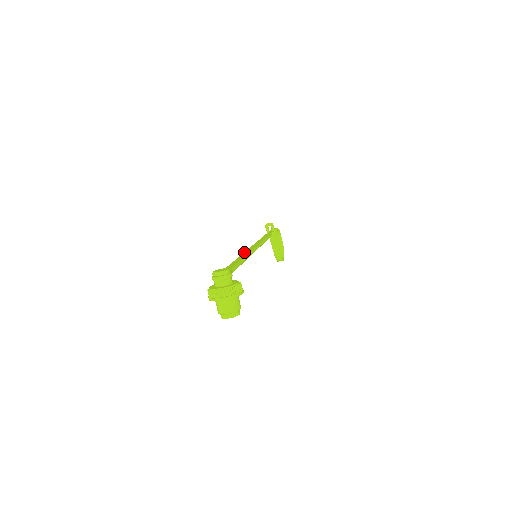
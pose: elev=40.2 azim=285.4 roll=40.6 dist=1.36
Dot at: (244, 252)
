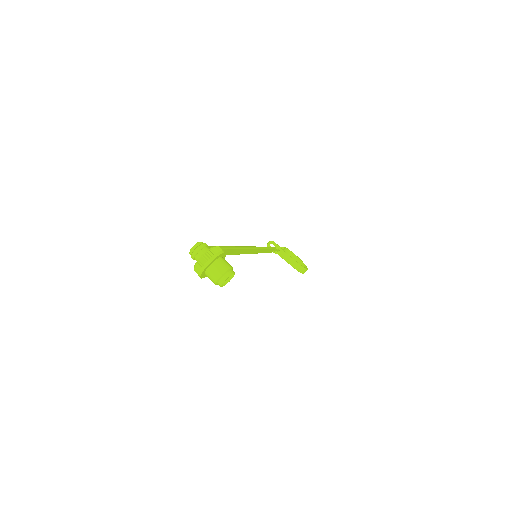
Dot at: occluded
